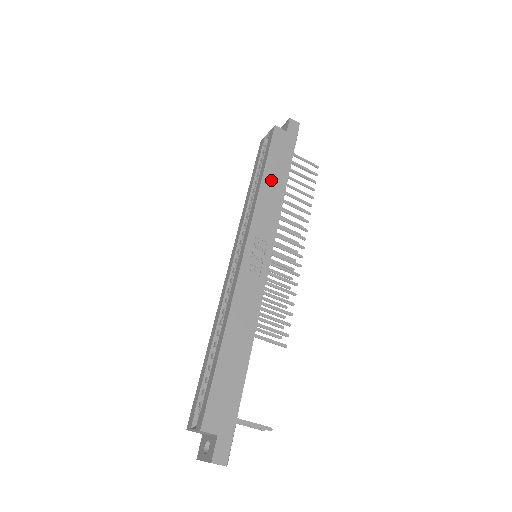
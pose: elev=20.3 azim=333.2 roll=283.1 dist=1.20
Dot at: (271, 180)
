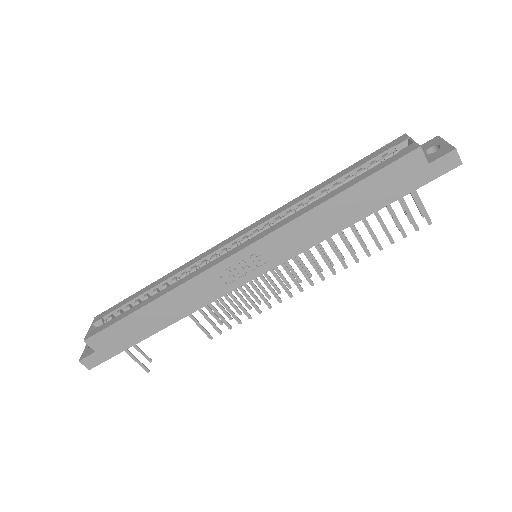
Dot at: (339, 208)
